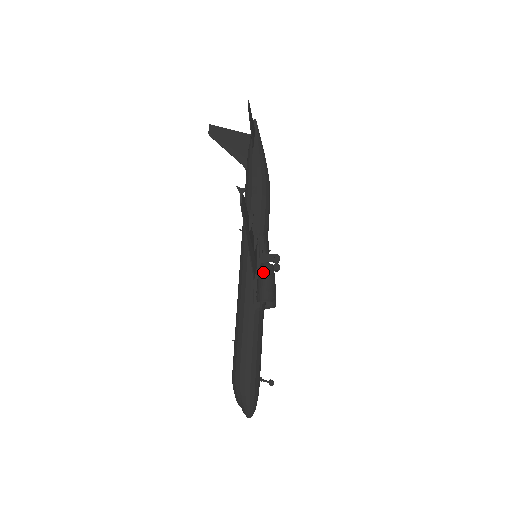
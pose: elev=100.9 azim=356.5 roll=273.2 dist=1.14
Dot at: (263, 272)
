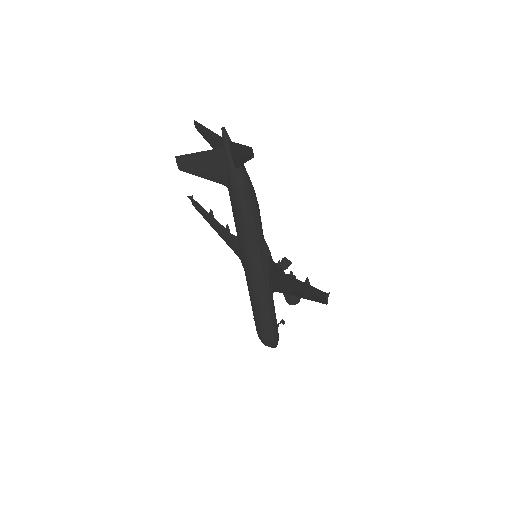
Dot at: occluded
